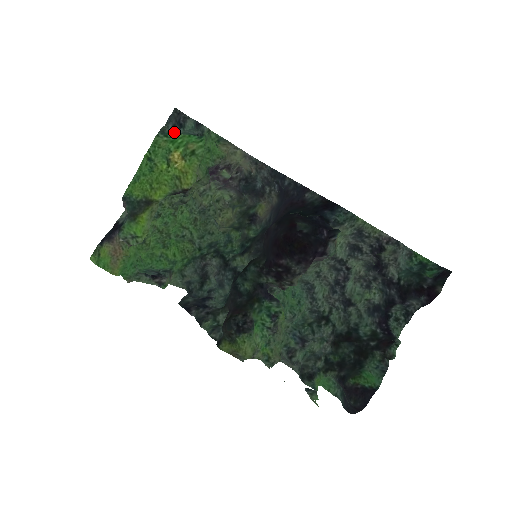
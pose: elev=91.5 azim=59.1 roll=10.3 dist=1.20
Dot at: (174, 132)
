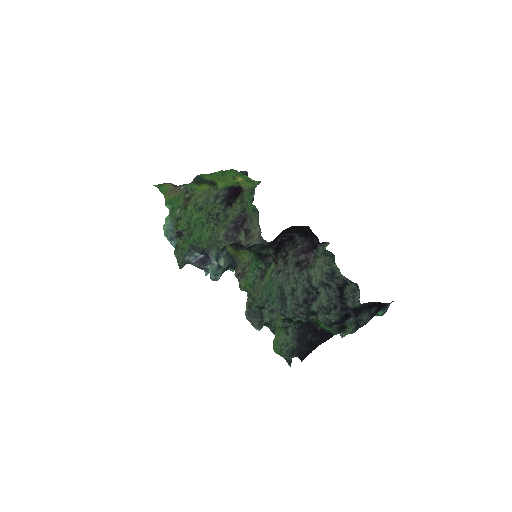
Dot at: occluded
